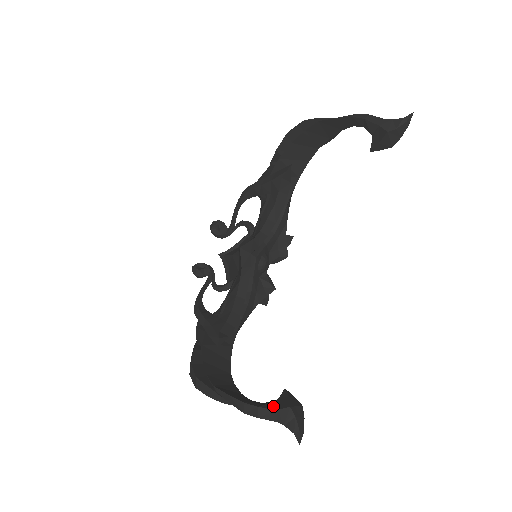
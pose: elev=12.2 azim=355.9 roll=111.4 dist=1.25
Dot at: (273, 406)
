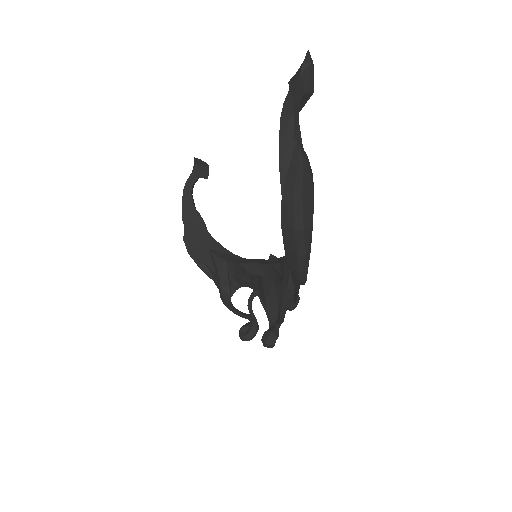
Dot at: occluded
